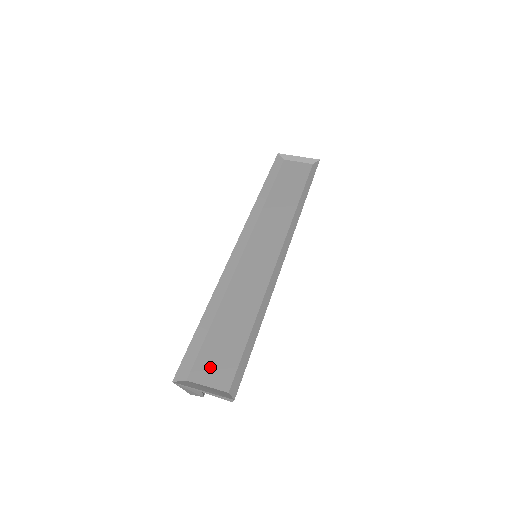
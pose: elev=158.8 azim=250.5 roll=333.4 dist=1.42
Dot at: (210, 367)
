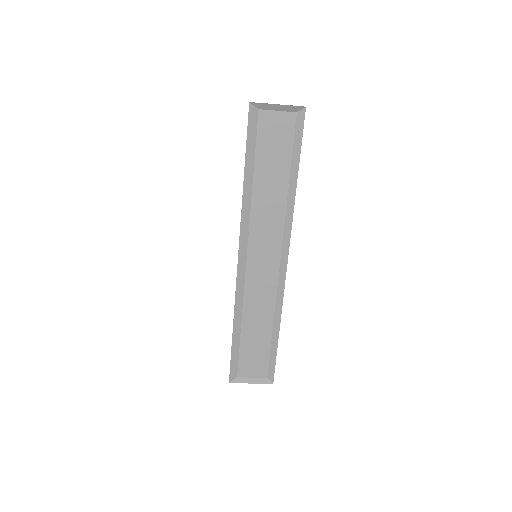
Dot at: (250, 366)
